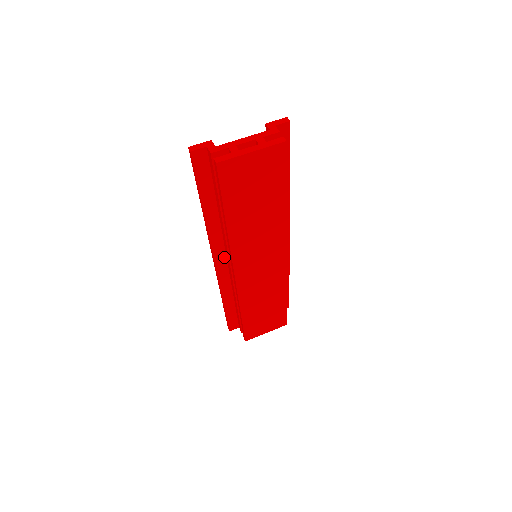
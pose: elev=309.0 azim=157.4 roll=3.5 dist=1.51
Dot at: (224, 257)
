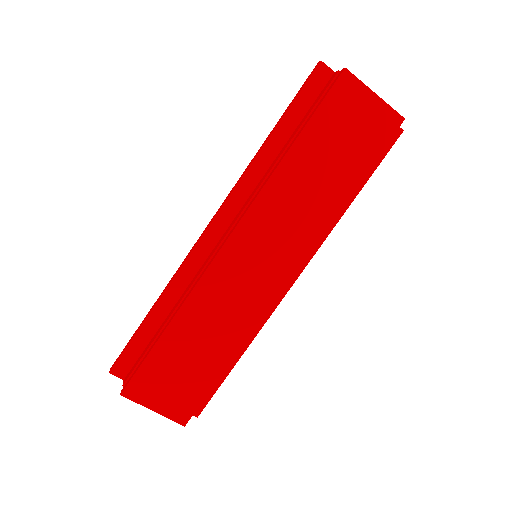
Dot at: (225, 226)
